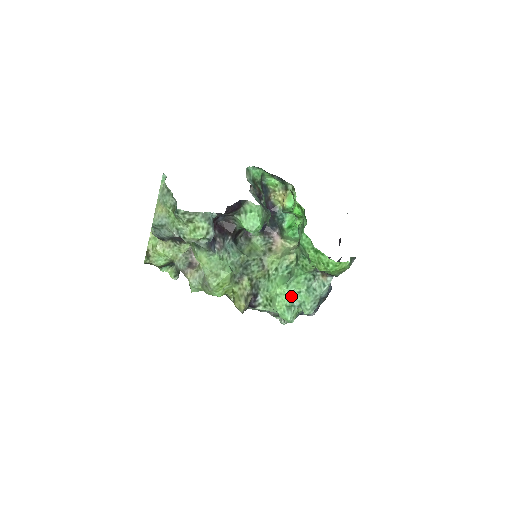
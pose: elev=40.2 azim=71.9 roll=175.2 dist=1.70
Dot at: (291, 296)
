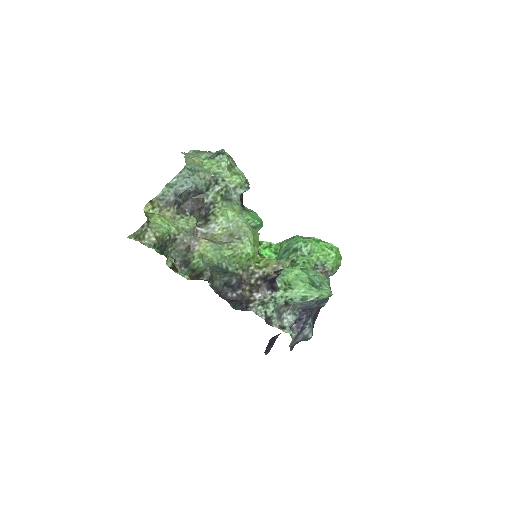
Dot at: (309, 277)
